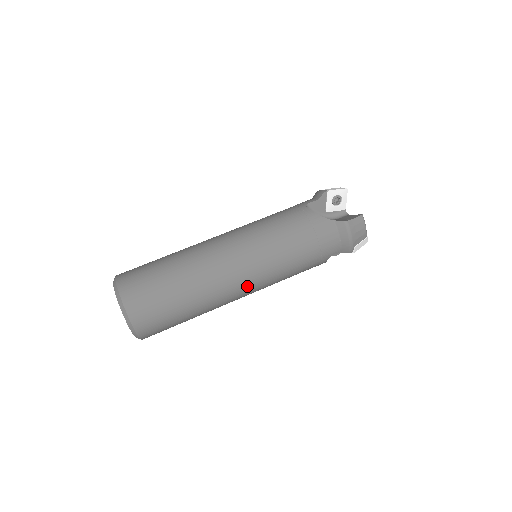
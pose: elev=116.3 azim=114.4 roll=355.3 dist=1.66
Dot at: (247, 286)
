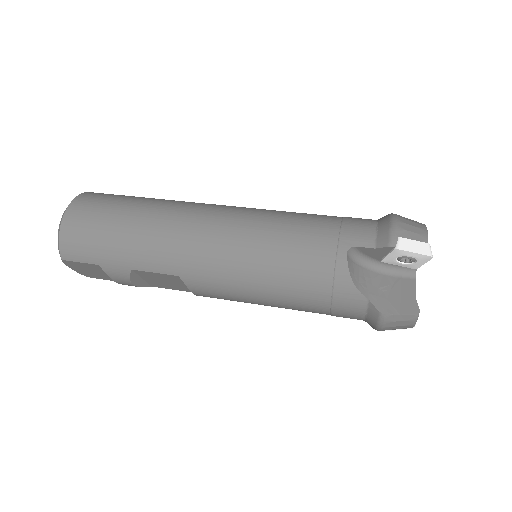
Dot at: (217, 221)
